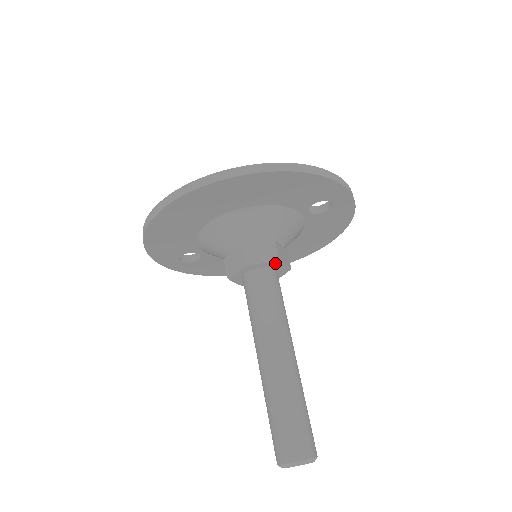
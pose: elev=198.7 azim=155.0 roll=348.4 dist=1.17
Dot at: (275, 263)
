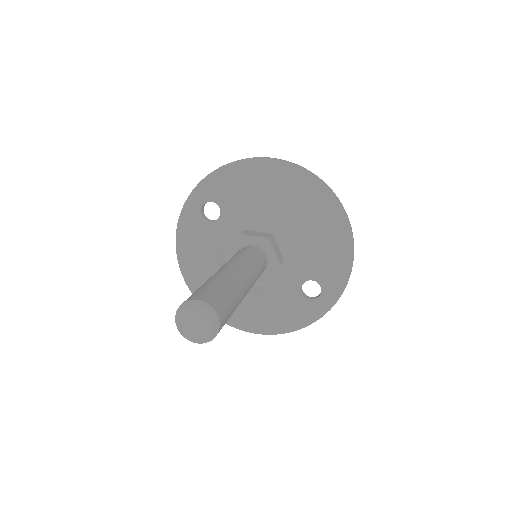
Dot at: (276, 264)
